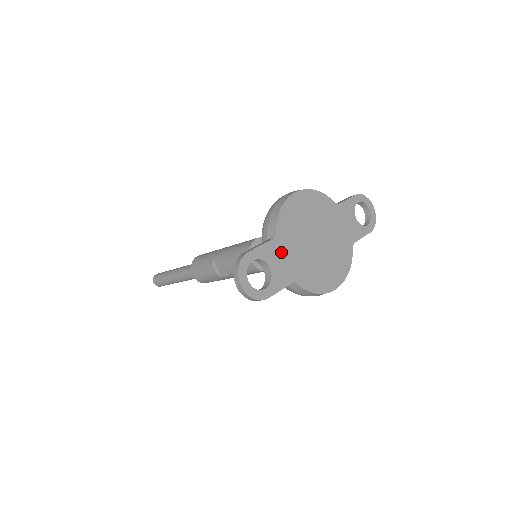
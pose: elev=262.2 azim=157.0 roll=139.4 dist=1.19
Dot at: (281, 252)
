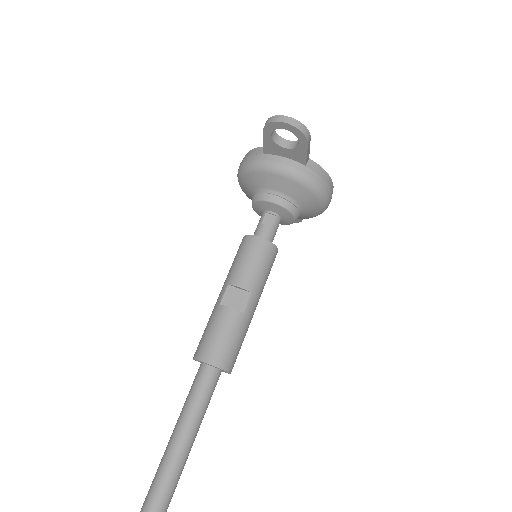
Dot at: occluded
